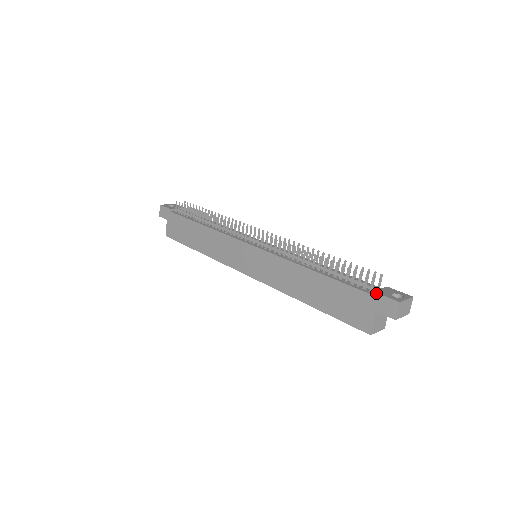
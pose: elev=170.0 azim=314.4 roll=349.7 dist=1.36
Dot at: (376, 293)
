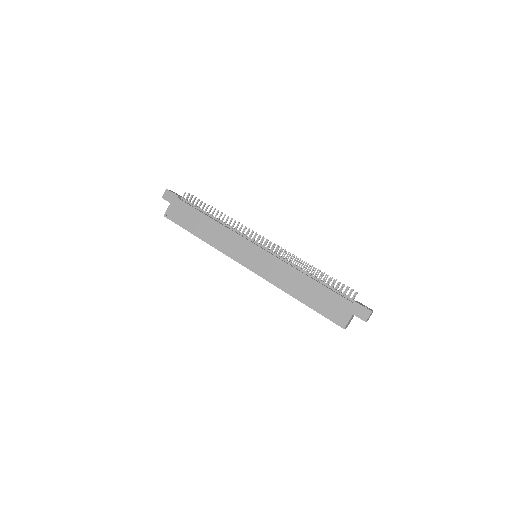
Dot at: (357, 303)
